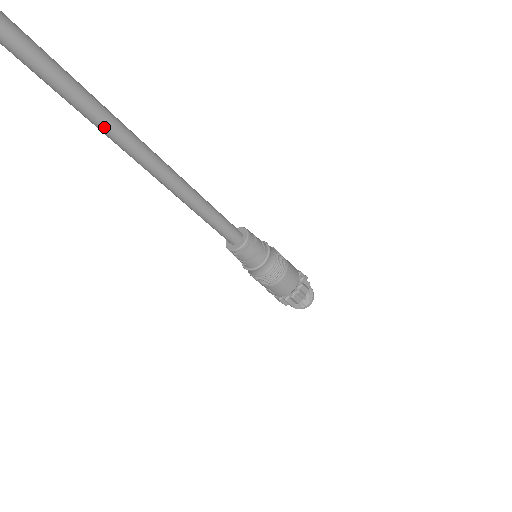
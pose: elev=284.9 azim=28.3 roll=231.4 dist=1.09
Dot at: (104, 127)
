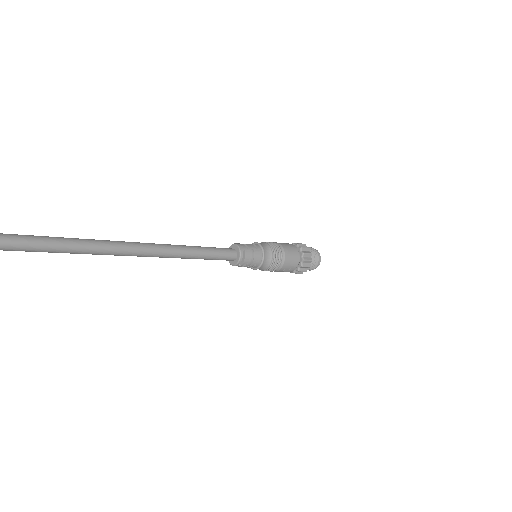
Dot at: (99, 249)
